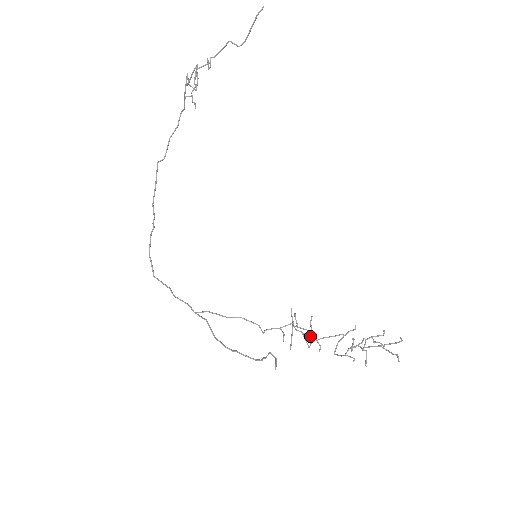
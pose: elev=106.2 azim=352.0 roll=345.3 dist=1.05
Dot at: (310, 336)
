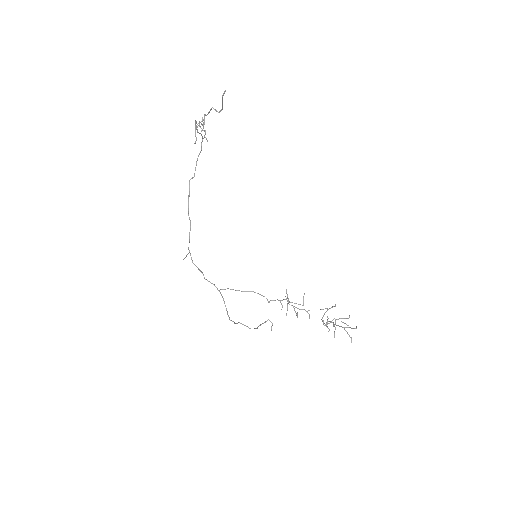
Dot at: (300, 309)
